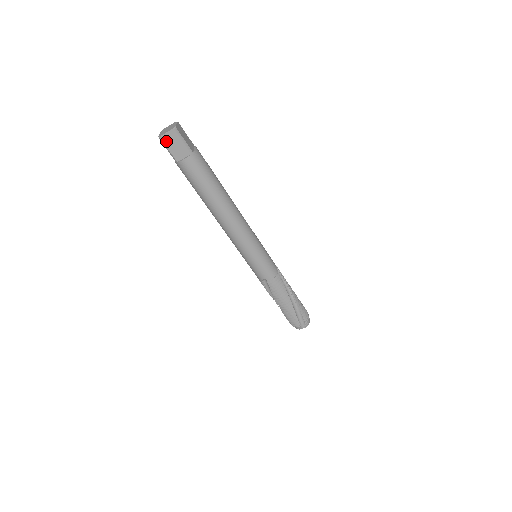
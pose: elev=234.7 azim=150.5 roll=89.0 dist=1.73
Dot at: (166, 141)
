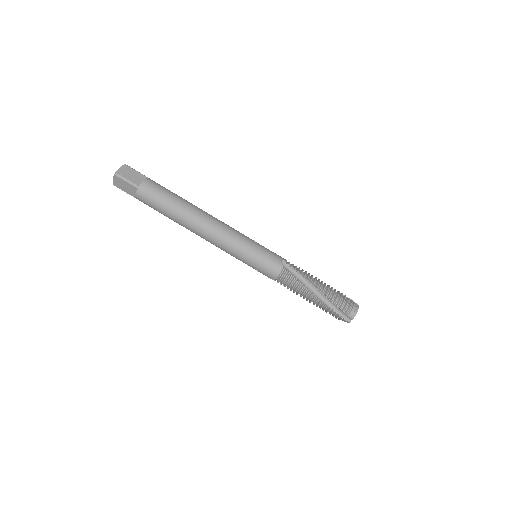
Dot at: (118, 186)
